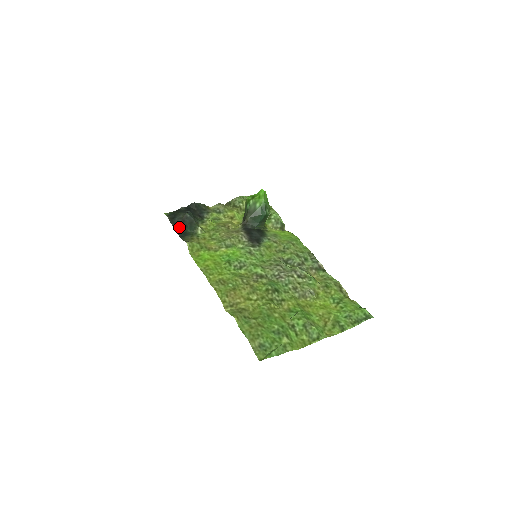
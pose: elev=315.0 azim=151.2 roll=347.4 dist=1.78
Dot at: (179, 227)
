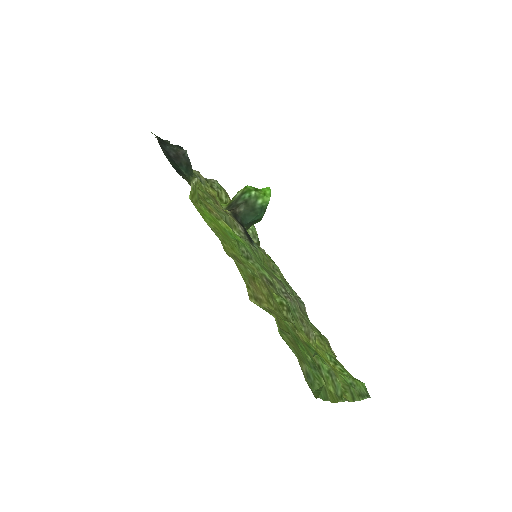
Dot at: (172, 158)
